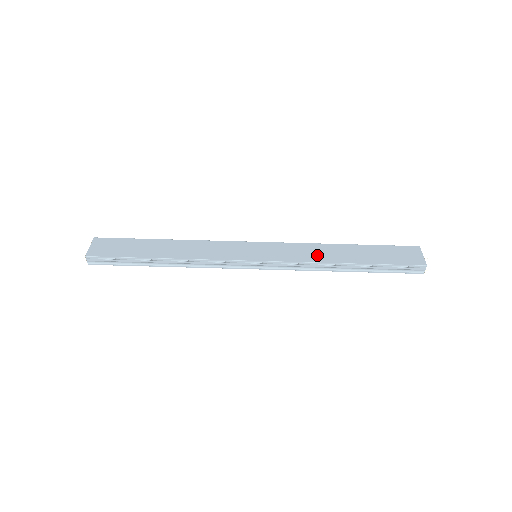
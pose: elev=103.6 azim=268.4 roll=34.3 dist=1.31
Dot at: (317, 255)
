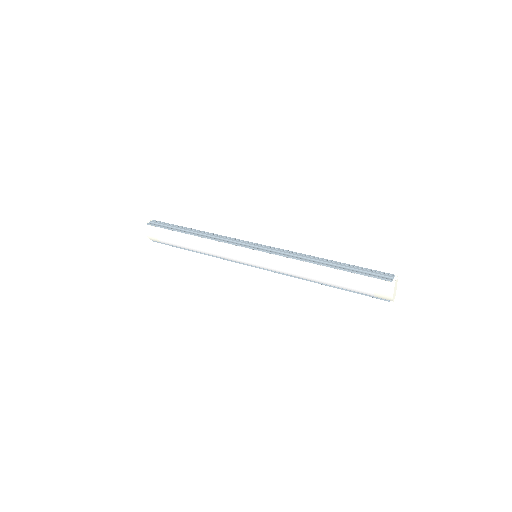
Dot at: occluded
